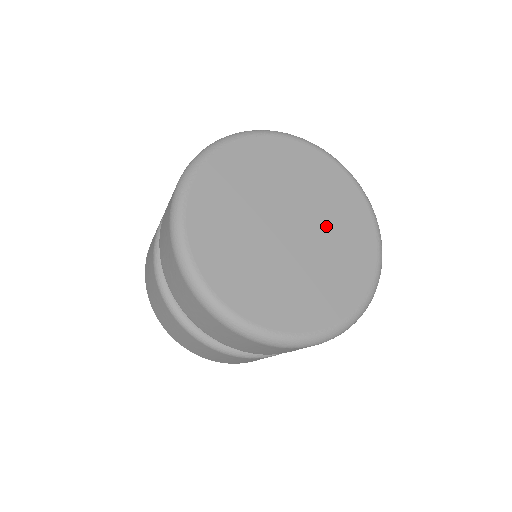
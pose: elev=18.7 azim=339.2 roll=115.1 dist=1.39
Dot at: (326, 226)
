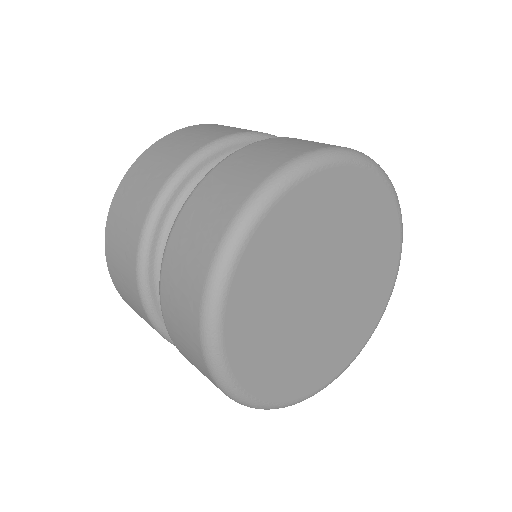
Dot at: (342, 242)
